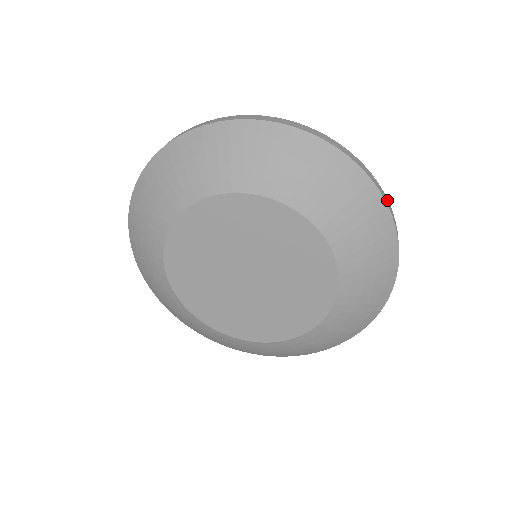
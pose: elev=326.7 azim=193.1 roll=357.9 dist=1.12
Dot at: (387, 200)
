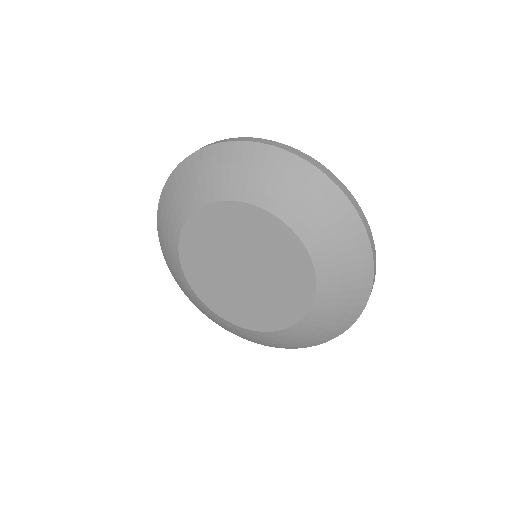
Dot at: (357, 205)
